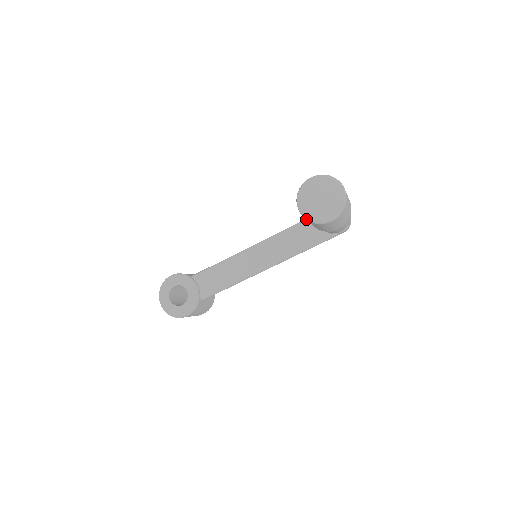
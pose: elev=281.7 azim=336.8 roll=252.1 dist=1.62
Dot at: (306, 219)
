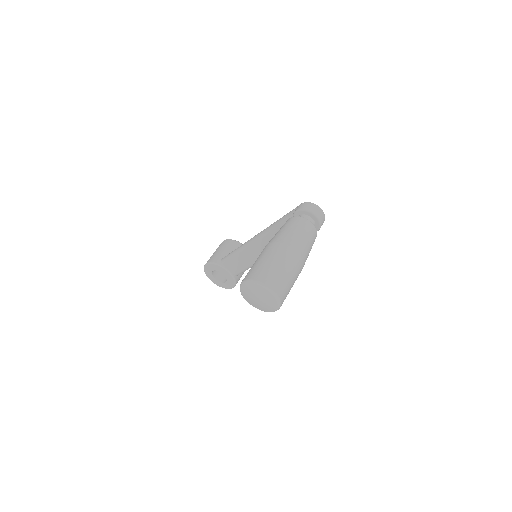
Dot at: (257, 308)
